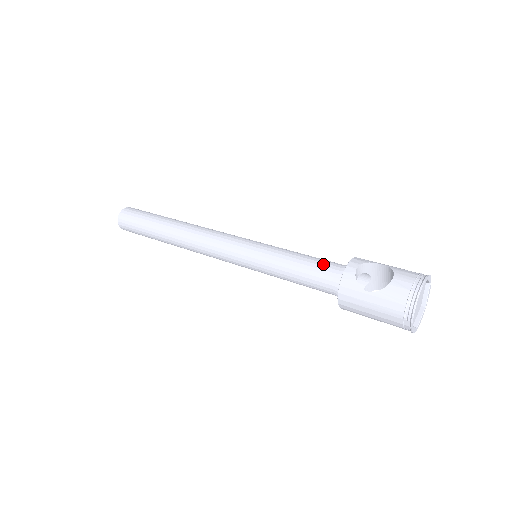
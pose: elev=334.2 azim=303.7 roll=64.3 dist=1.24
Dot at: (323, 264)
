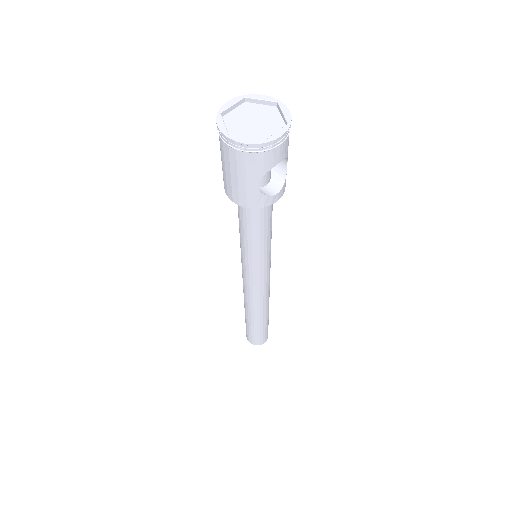
Dot at: occluded
